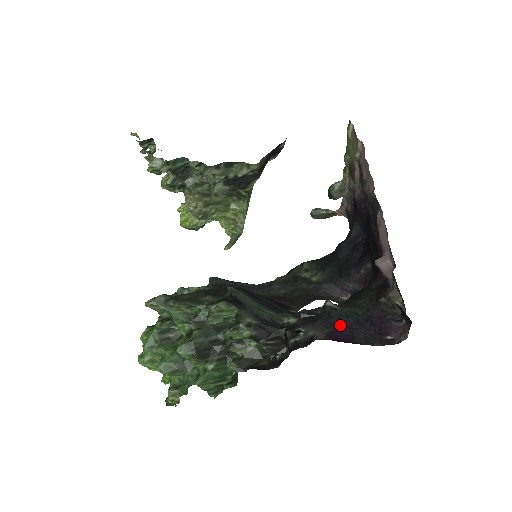
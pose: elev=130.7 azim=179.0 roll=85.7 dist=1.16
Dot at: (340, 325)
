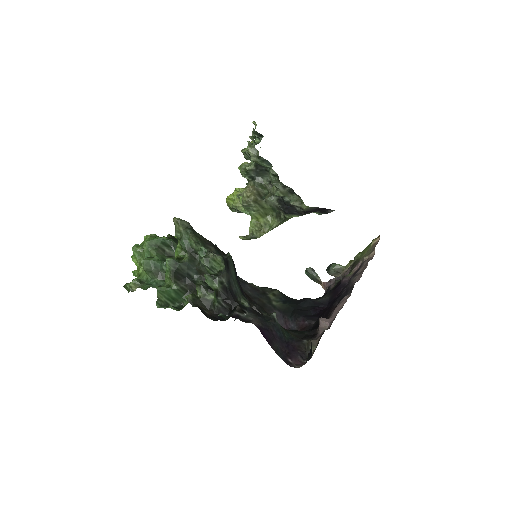
Dot at: (270, 330)
